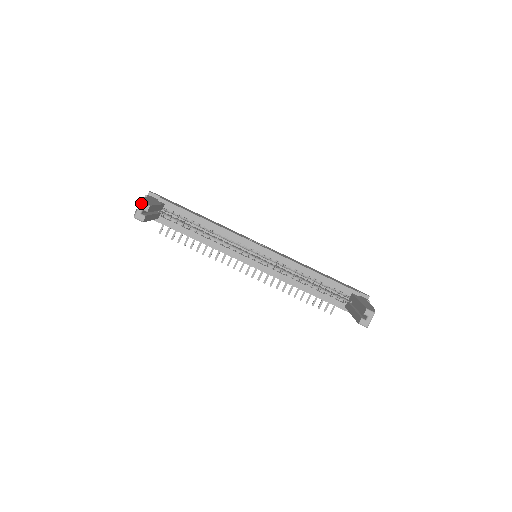
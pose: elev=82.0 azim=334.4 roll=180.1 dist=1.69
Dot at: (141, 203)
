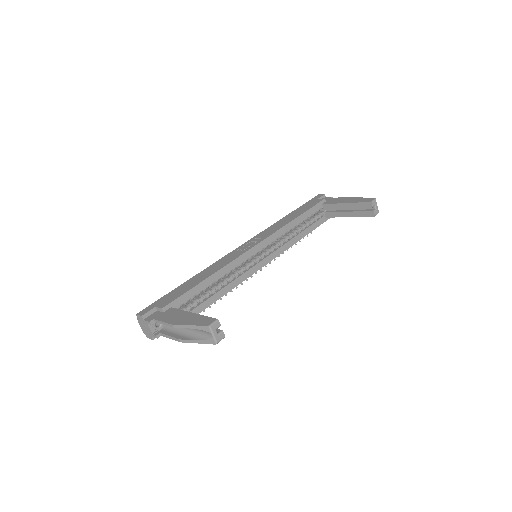
Dot at: (211, 327)
